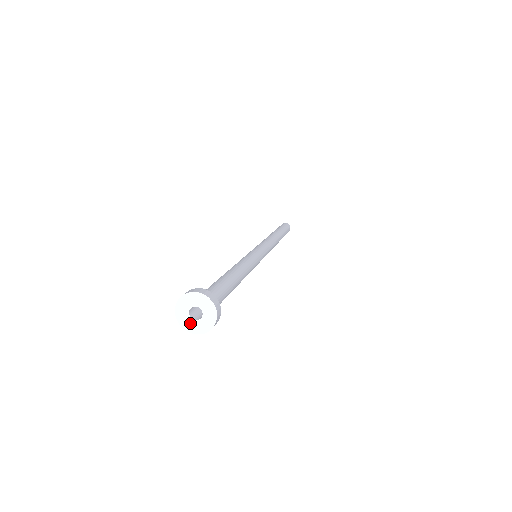
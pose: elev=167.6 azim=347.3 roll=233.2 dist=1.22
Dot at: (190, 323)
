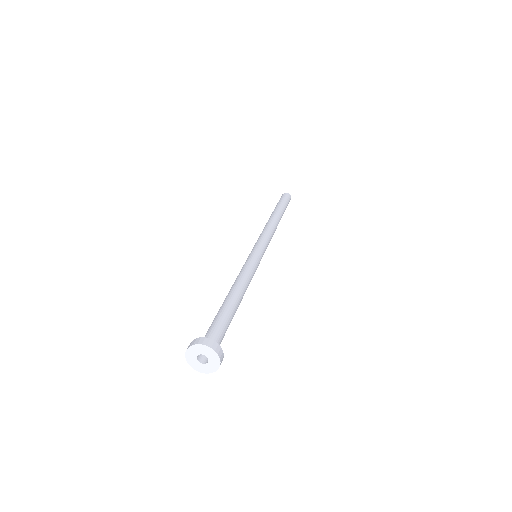
Dot at: (194, 360)
